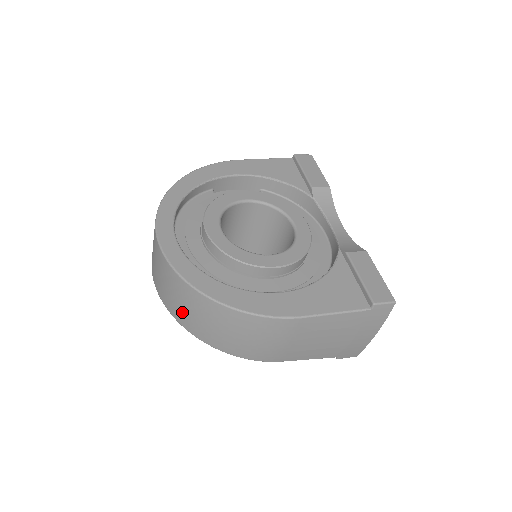
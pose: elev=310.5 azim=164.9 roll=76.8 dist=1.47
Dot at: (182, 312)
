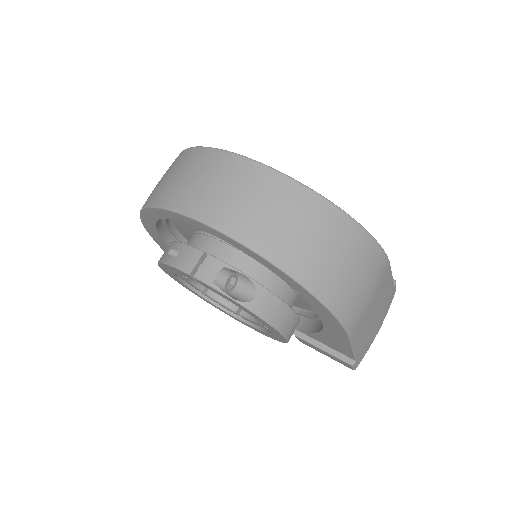
Dot at: (292, 240)
